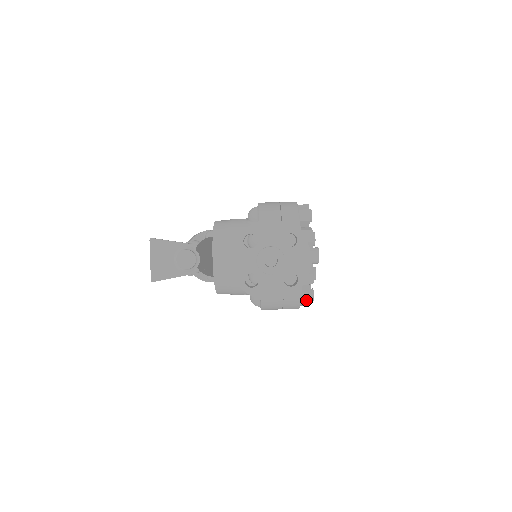
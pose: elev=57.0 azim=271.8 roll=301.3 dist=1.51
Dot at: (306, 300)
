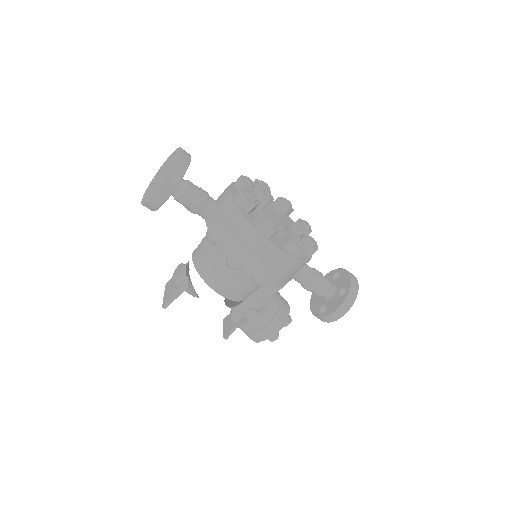
Dot at: (261, 224)
